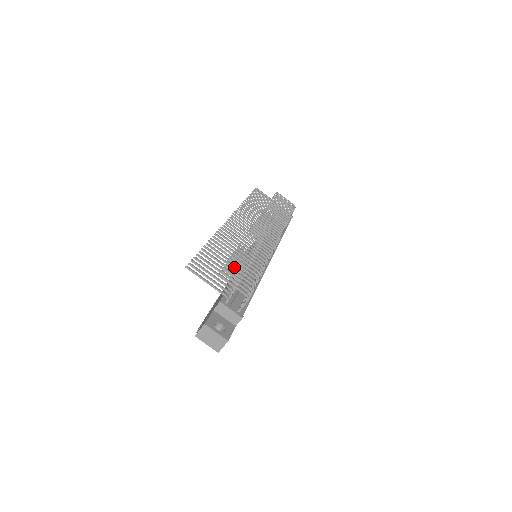
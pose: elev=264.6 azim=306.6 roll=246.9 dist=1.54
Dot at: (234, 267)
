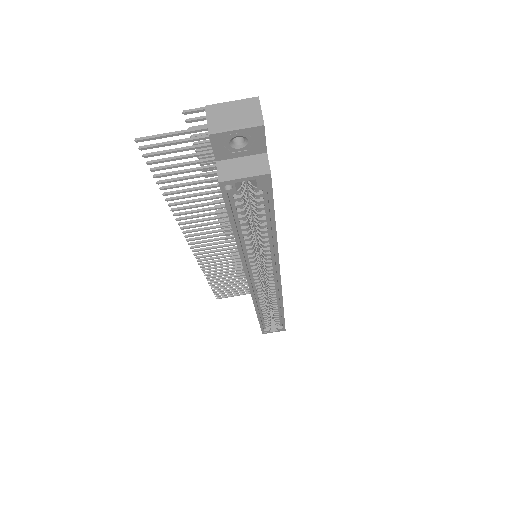
Dot at: (207, 141)
